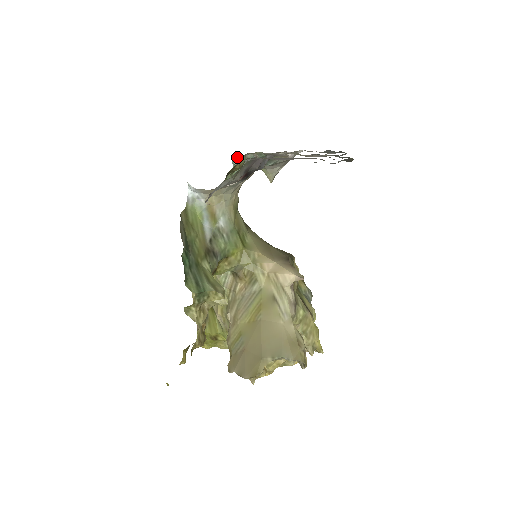
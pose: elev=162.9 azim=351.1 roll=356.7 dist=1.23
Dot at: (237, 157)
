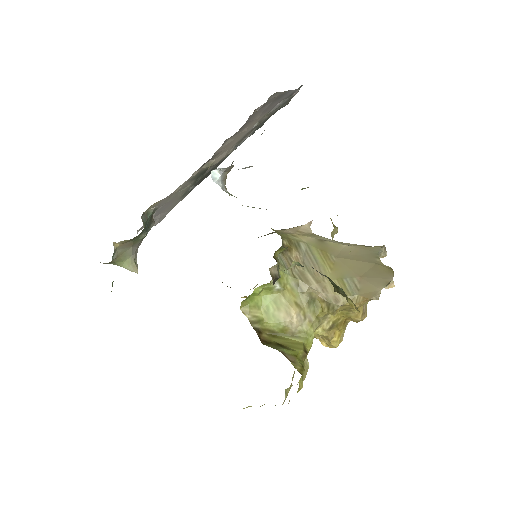
Dot at: (113, 245)
